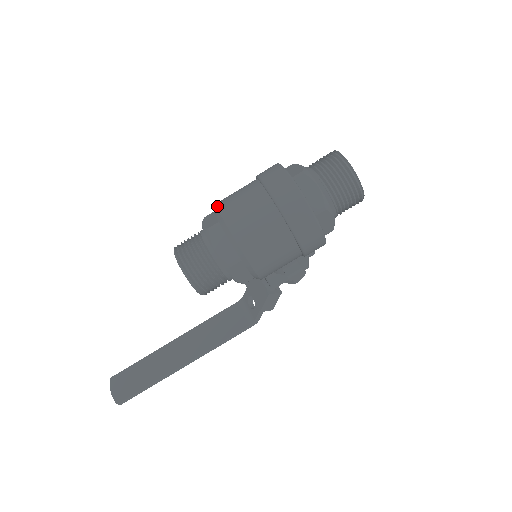
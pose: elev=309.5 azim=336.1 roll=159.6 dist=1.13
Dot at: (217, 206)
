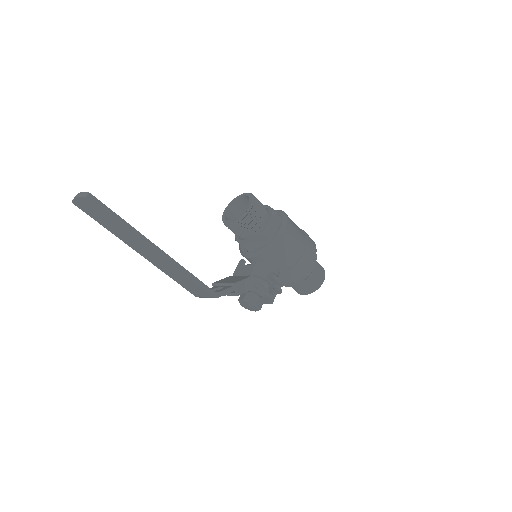
Dot at: occluded
